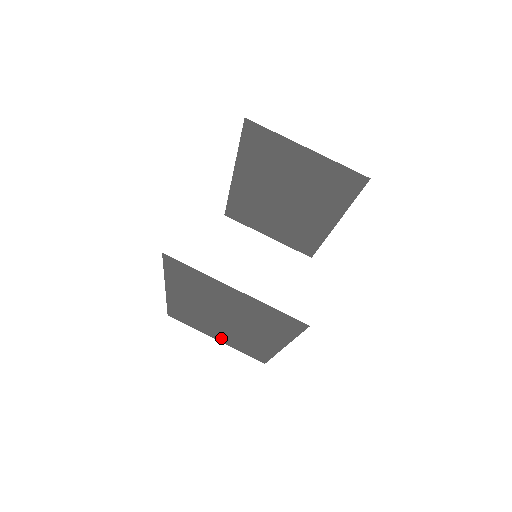
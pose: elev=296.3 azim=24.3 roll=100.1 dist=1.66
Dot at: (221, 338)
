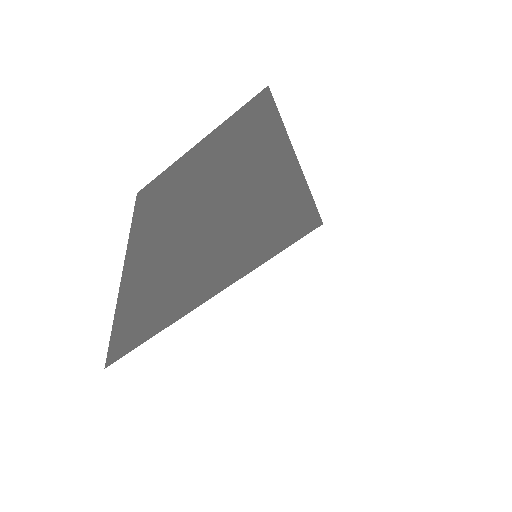
Dot at: occluded
